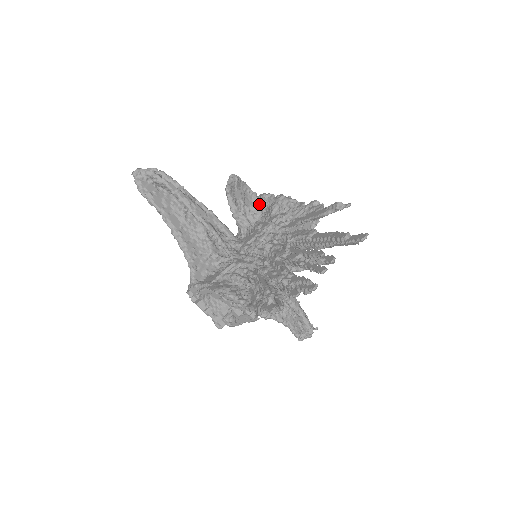
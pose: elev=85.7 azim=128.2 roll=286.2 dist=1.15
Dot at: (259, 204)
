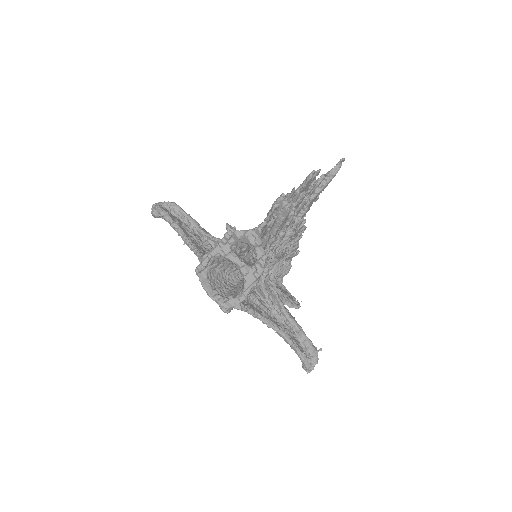
Dot at: occluded
